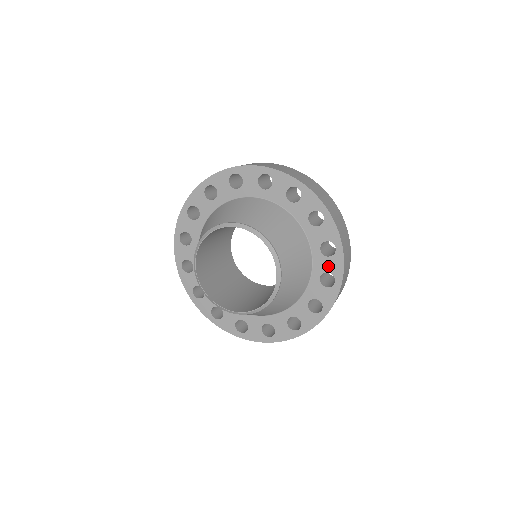
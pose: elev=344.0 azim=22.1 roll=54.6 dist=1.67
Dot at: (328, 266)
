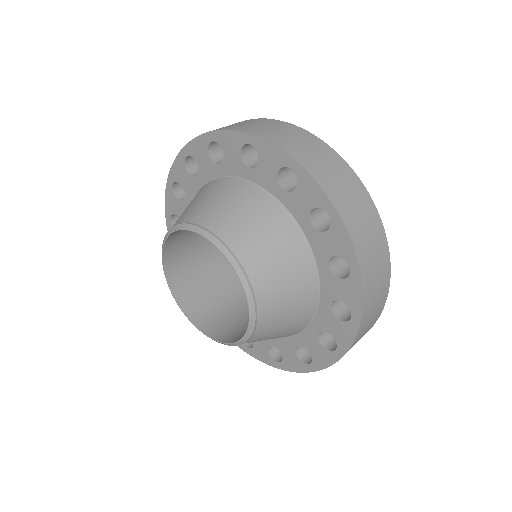
Dot at: (288, 355)
